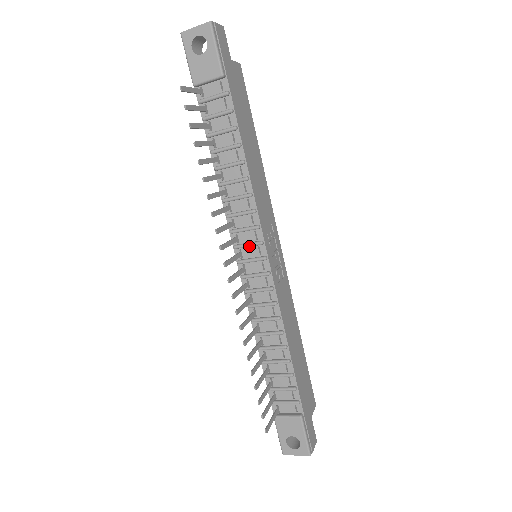
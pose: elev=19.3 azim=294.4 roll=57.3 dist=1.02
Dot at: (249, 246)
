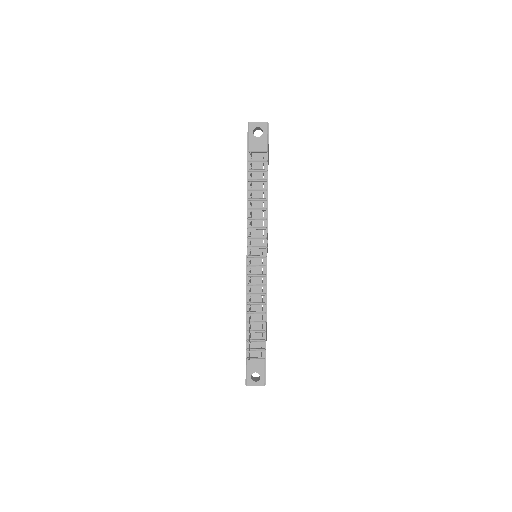
Dot at: (258, 248)
